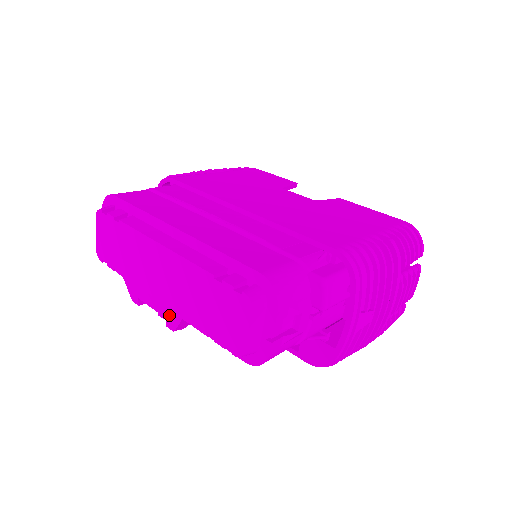
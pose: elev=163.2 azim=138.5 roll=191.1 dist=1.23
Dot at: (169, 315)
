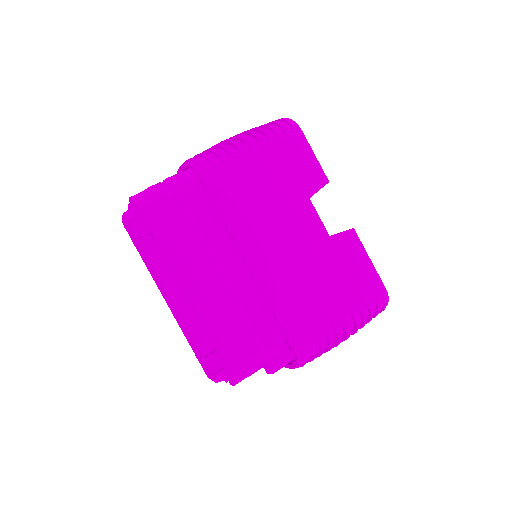
Dot at: occluded
